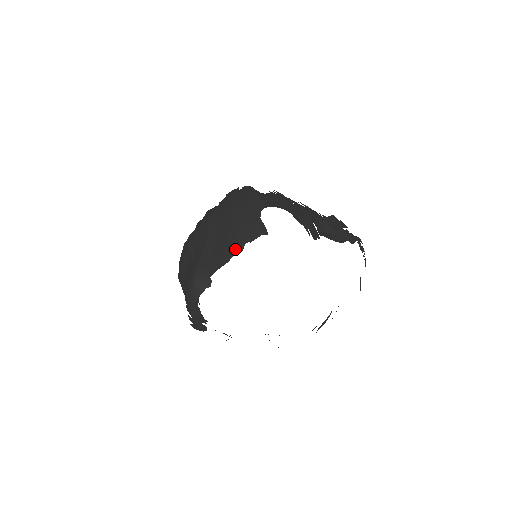
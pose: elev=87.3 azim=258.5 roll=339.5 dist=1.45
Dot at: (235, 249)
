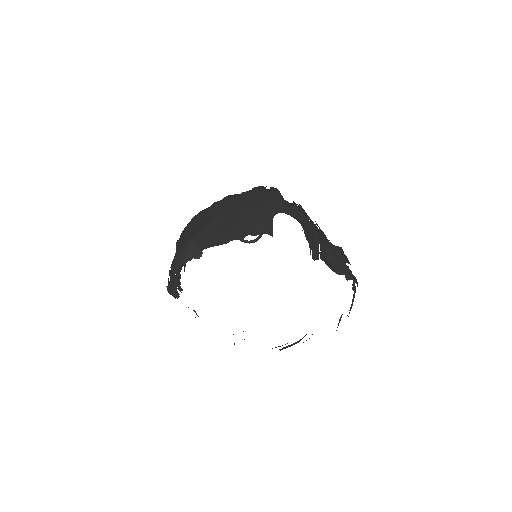
Dot at: (236, 235)
